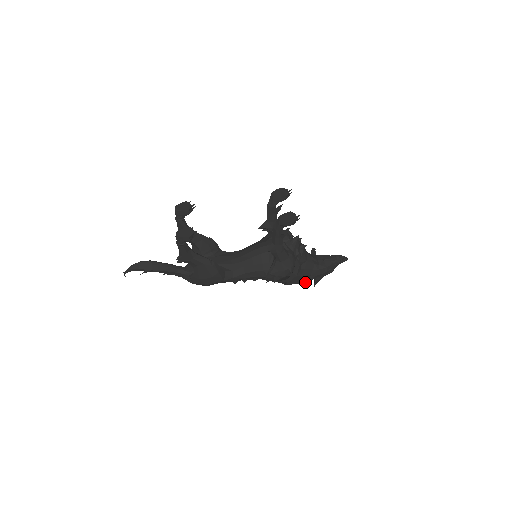
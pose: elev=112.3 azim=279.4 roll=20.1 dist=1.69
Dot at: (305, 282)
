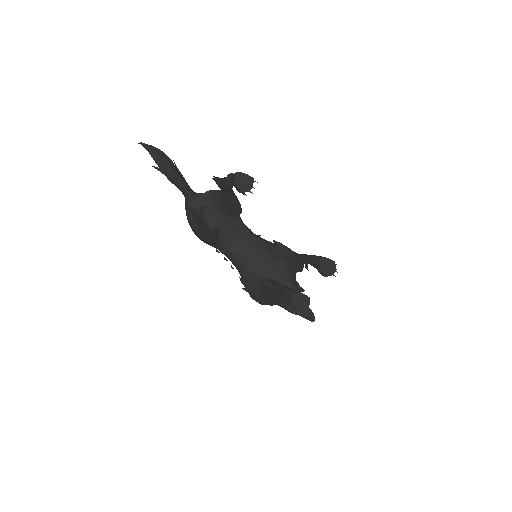
Dot at: occluded
